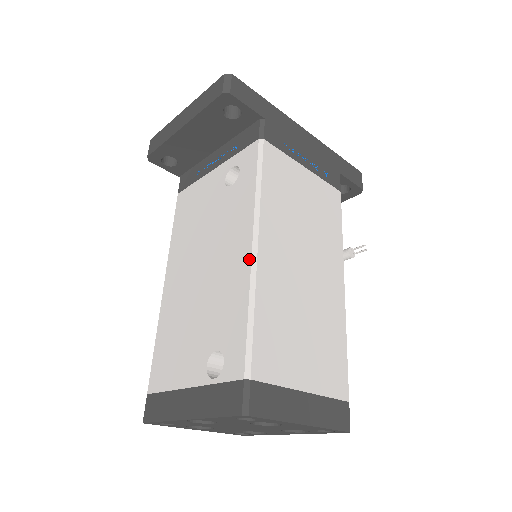
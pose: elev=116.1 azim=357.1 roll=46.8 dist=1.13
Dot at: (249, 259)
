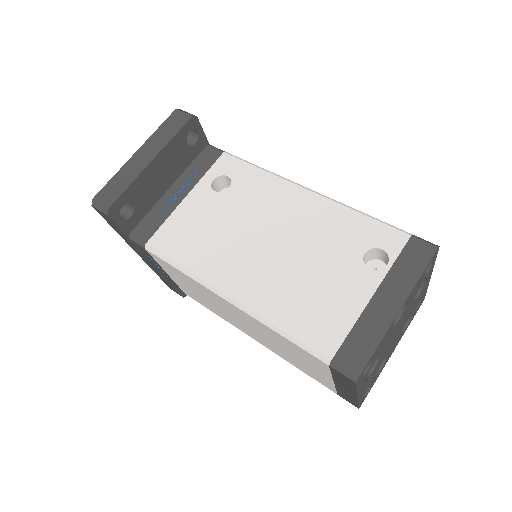
Dot at: (318, 196)
